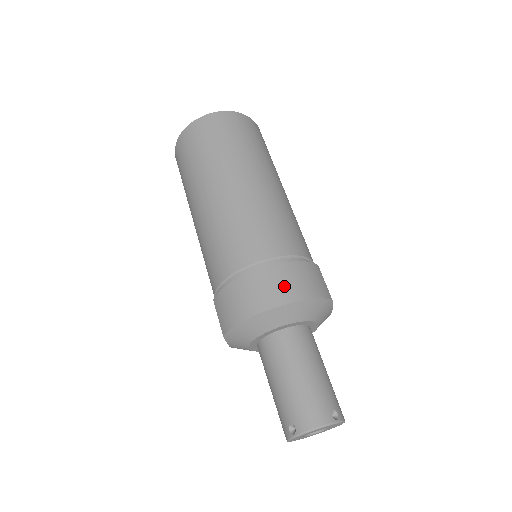
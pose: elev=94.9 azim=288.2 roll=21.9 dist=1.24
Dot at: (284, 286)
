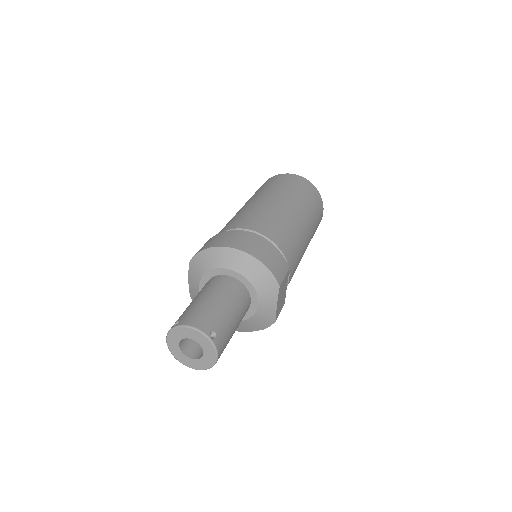
Dot at: (251, 245)
